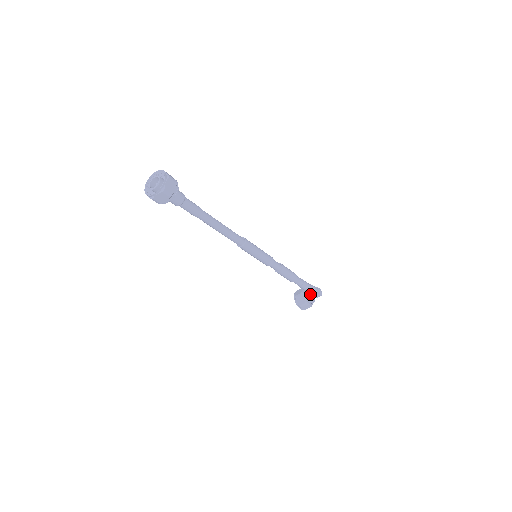
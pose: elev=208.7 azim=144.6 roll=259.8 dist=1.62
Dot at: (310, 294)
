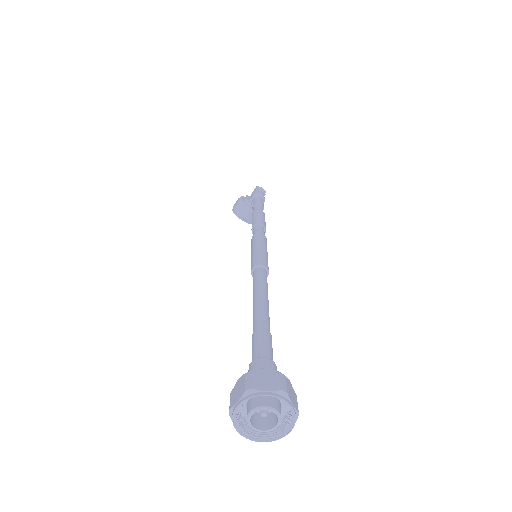
Dot at: occluded
